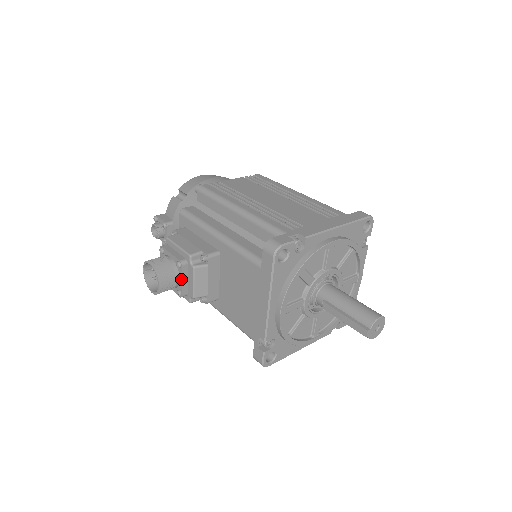
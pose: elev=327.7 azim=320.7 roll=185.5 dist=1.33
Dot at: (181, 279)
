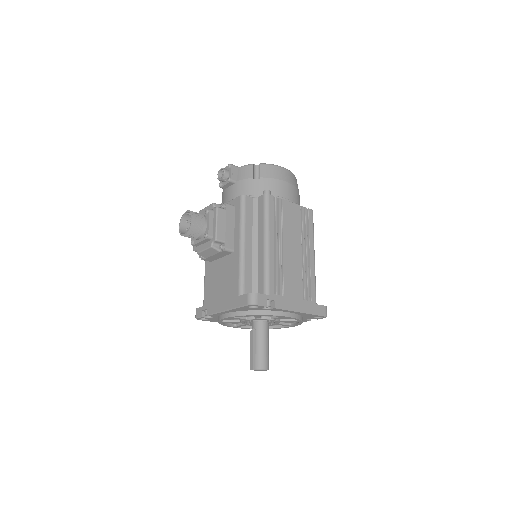
Dot at: (200, 241)
